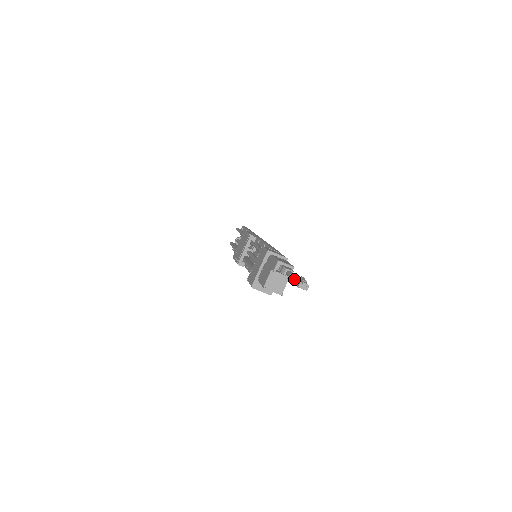
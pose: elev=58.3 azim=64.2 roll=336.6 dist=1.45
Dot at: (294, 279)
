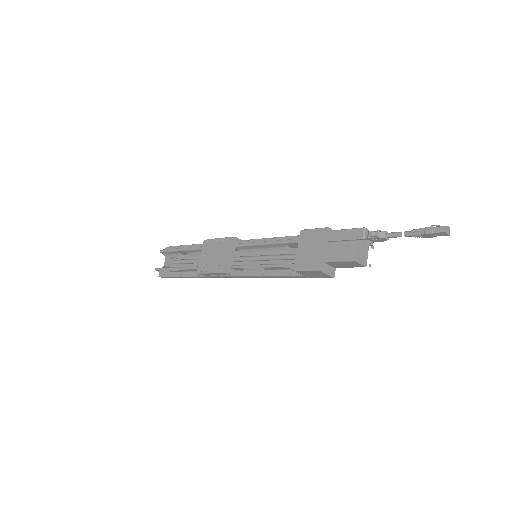
Dot at: (427, 229)
